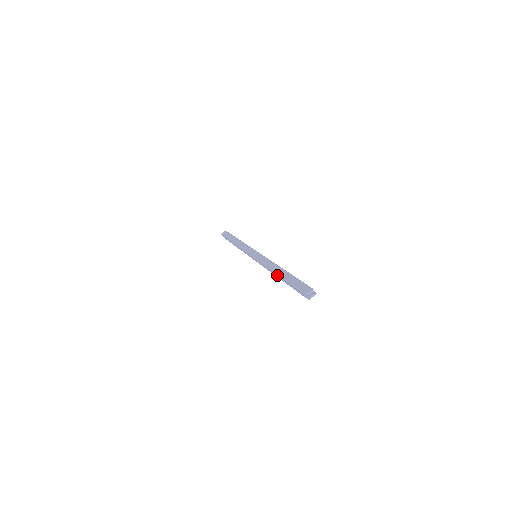
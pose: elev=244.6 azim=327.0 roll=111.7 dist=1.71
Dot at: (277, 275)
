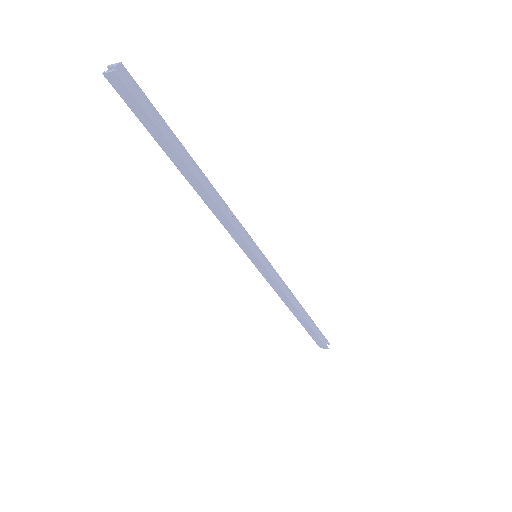
Dot at: occluded
